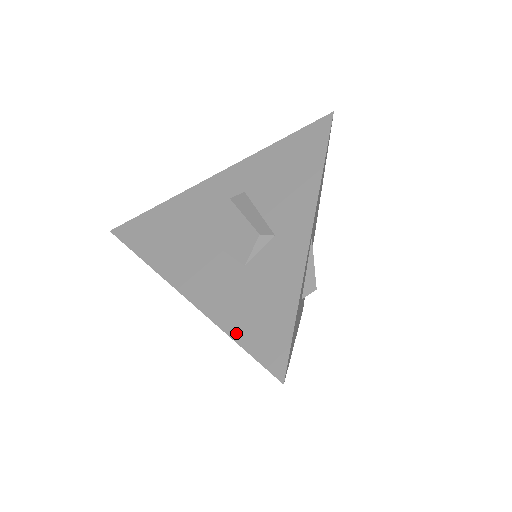
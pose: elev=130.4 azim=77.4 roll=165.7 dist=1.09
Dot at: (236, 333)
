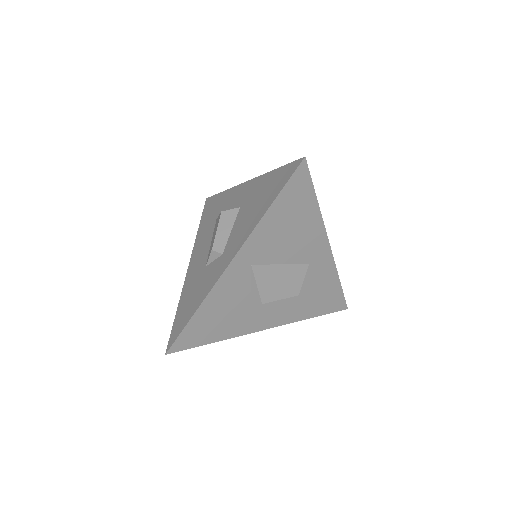
Dot at: (179, 309)
